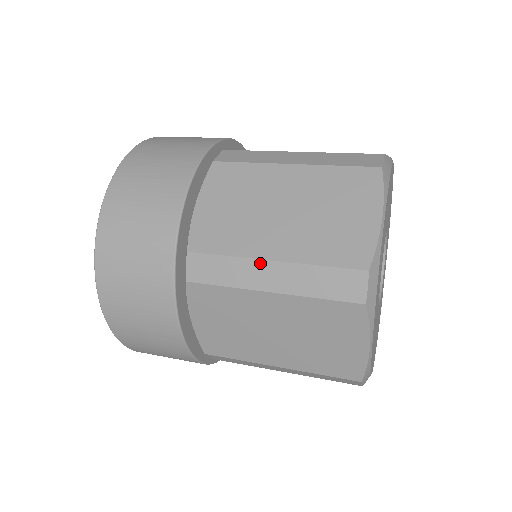
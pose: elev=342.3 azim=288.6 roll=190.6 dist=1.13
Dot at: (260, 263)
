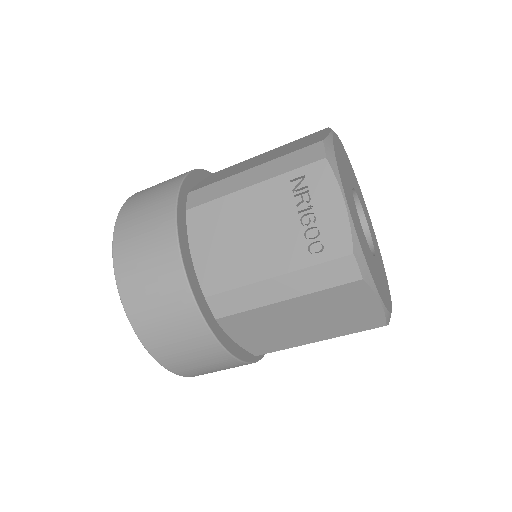
Dot at: occluded
